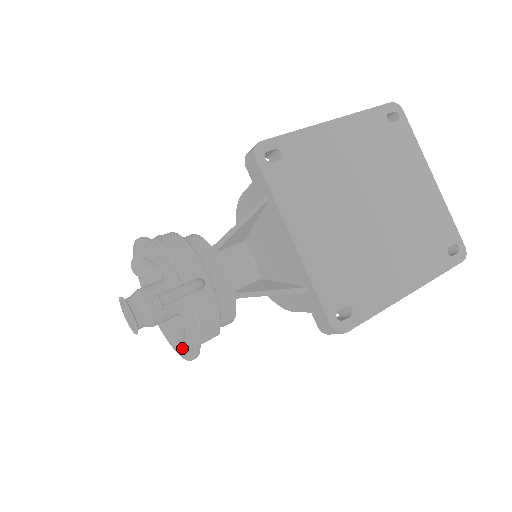
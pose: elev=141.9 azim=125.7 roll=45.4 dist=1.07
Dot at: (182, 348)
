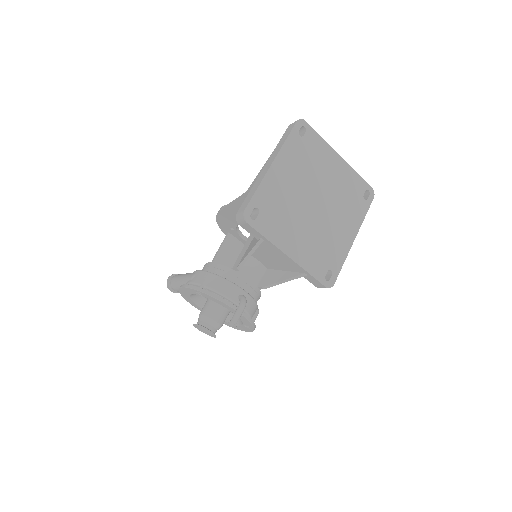
Dot at: (240, 327)
